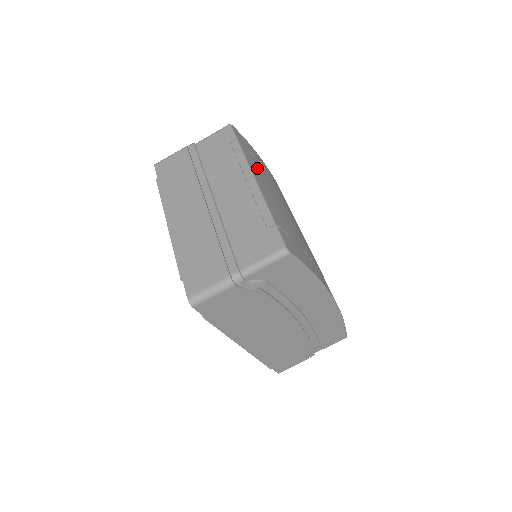
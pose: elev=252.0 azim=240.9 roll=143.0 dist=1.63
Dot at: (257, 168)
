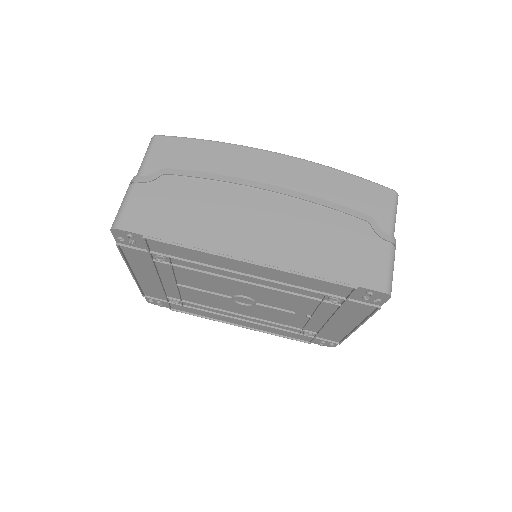
Dot at: occluded
